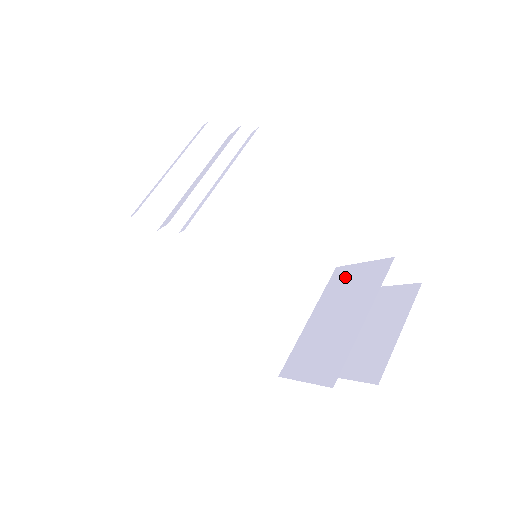
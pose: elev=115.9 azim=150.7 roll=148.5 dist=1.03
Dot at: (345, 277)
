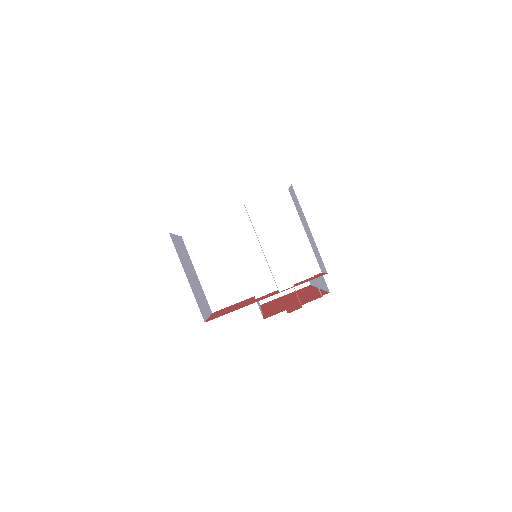
Dot at: occluded
